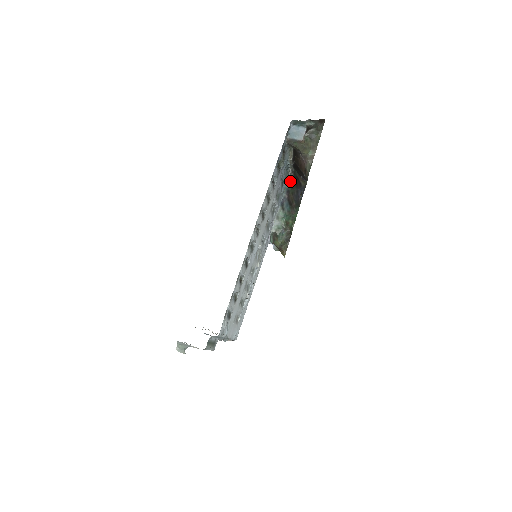
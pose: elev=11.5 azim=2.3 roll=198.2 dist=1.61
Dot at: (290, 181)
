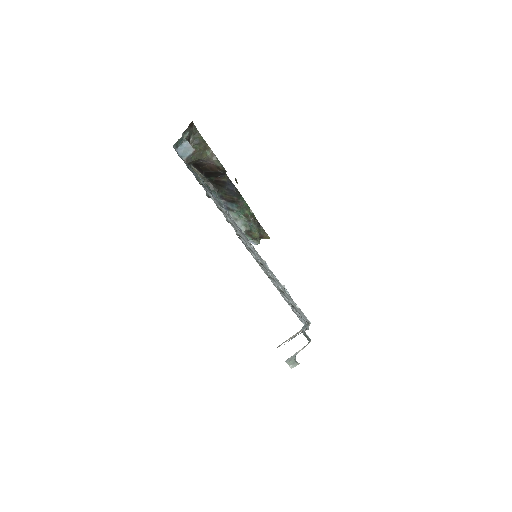
Dot at: (214, 189)
